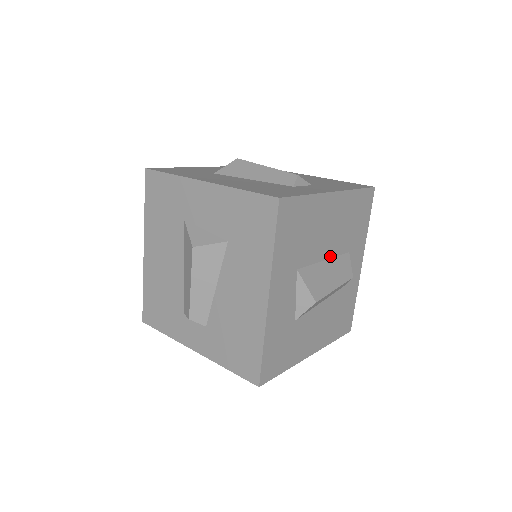
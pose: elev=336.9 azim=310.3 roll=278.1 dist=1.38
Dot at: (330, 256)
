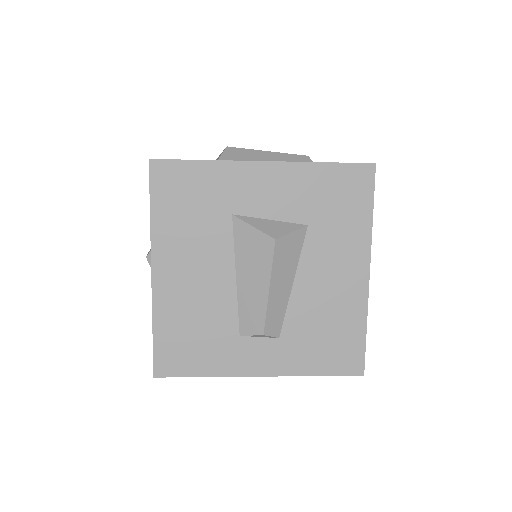
Dot at: occluded
